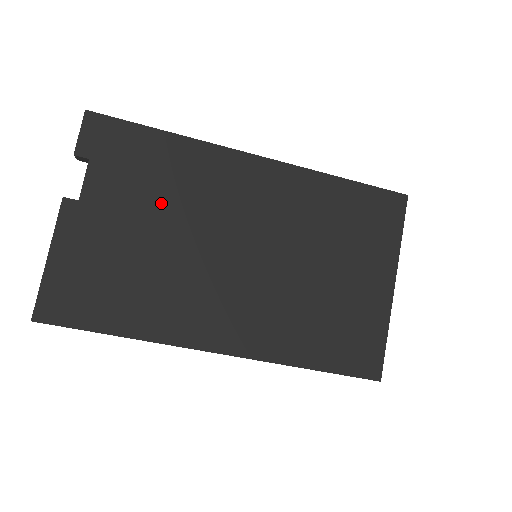
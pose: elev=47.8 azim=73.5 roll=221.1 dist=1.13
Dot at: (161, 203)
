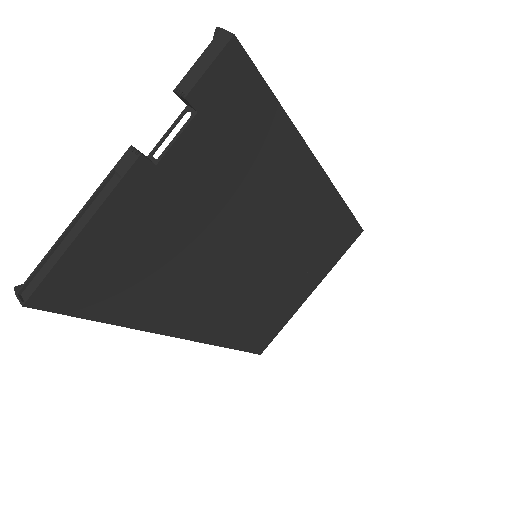
Dot at: (229, 193)
